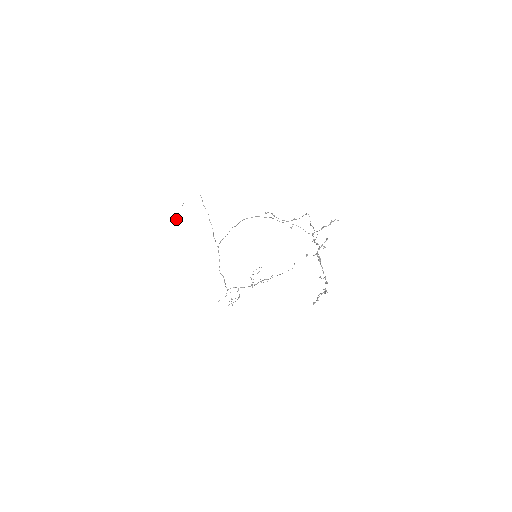
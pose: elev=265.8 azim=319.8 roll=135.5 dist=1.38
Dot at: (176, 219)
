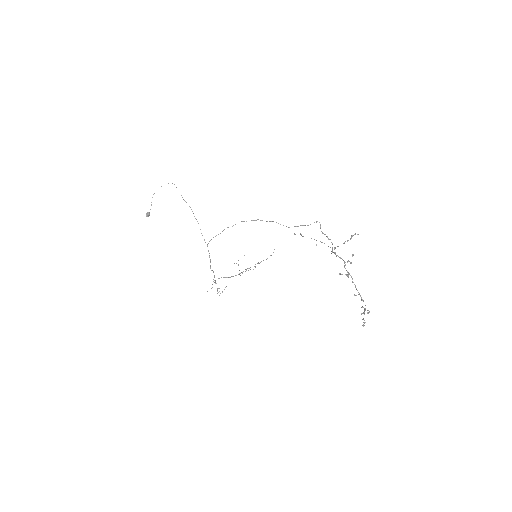
Dot at: (148, 212)
